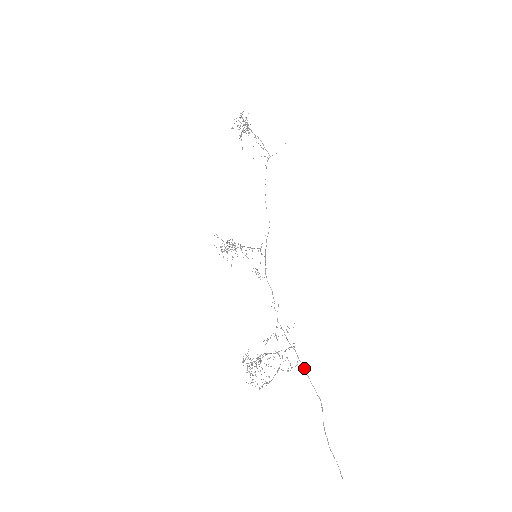
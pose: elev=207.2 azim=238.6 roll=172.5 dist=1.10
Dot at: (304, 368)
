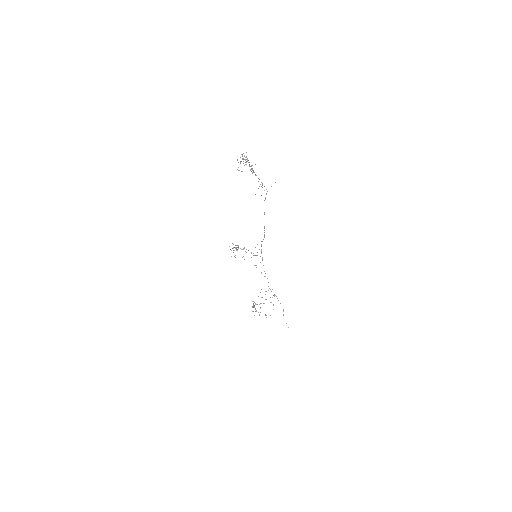
Dot at: occluded
